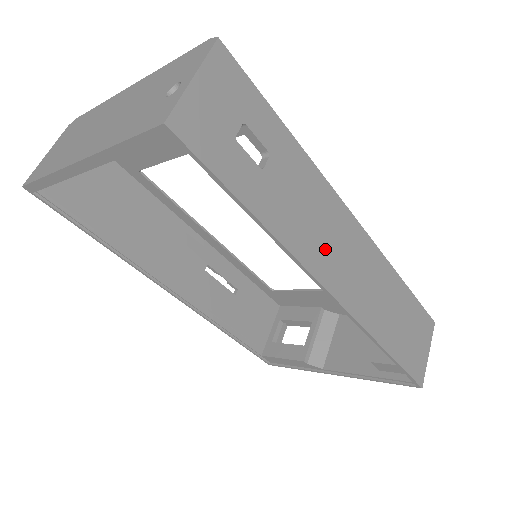
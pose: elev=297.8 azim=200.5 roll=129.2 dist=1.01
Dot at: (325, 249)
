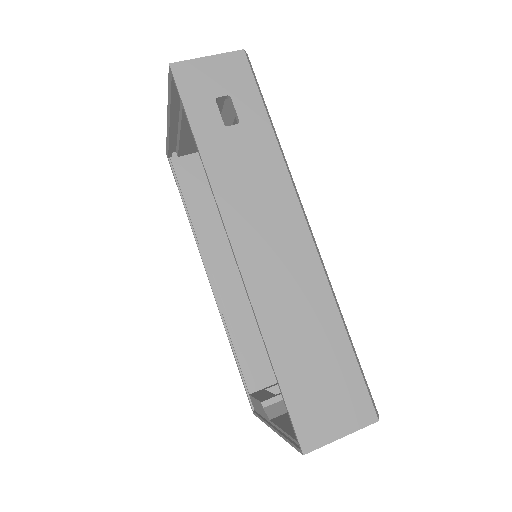
Dot at: (250, 213)
